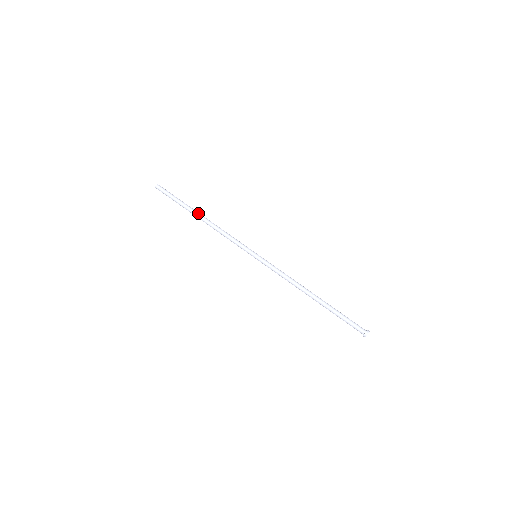
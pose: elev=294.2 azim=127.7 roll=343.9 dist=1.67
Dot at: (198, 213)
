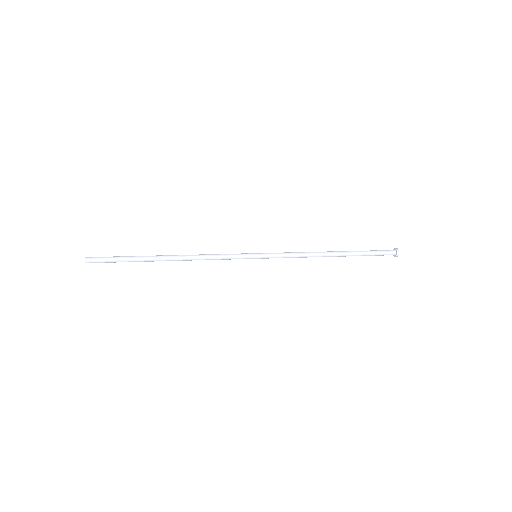
Dot at: (162, 256)
